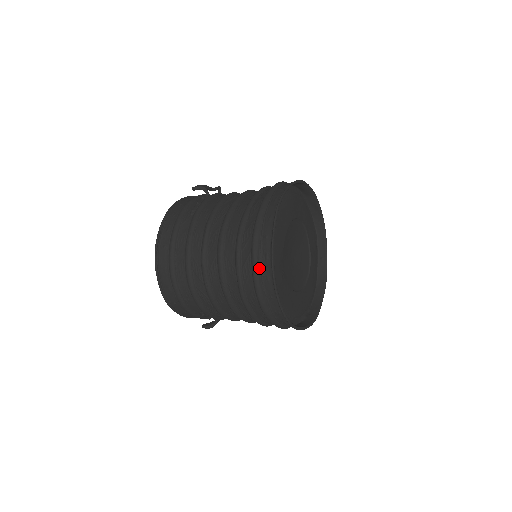
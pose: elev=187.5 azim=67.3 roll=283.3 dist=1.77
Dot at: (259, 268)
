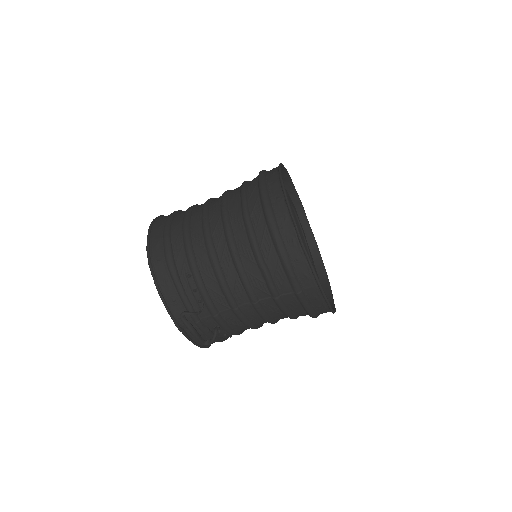
Dot at: (266, 179)
